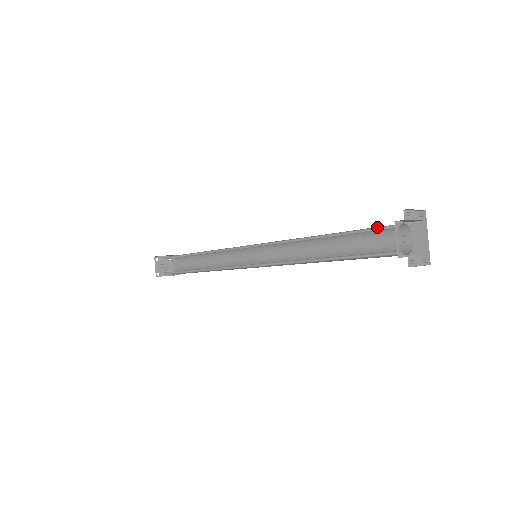
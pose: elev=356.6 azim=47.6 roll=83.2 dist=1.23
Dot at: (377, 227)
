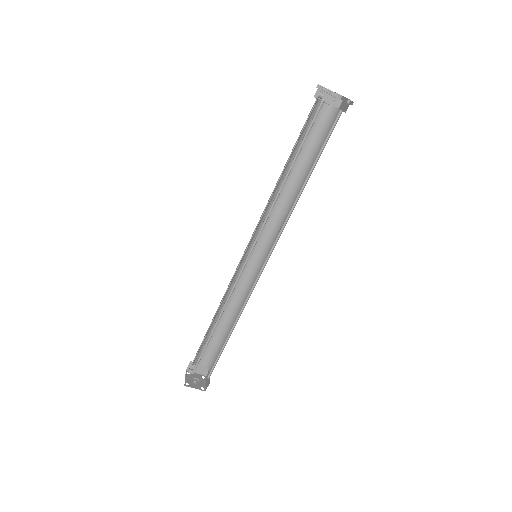
Dot at: (310, 116)
